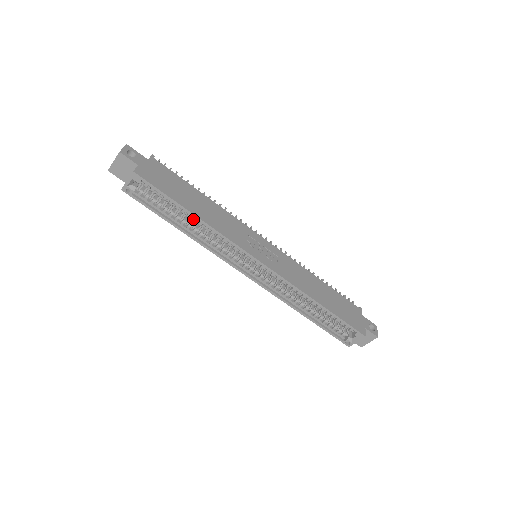
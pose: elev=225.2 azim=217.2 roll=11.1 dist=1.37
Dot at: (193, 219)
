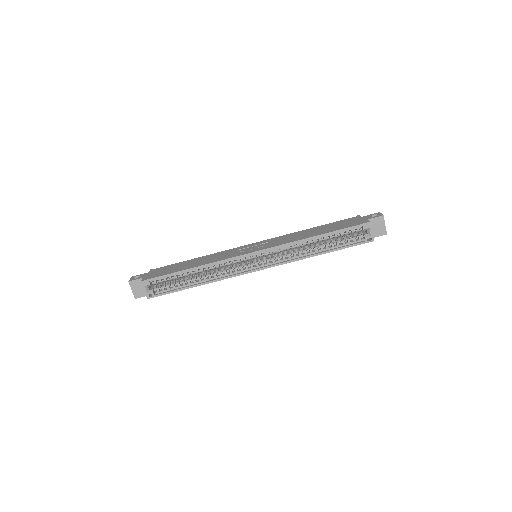
Dot at: (195, 272)
